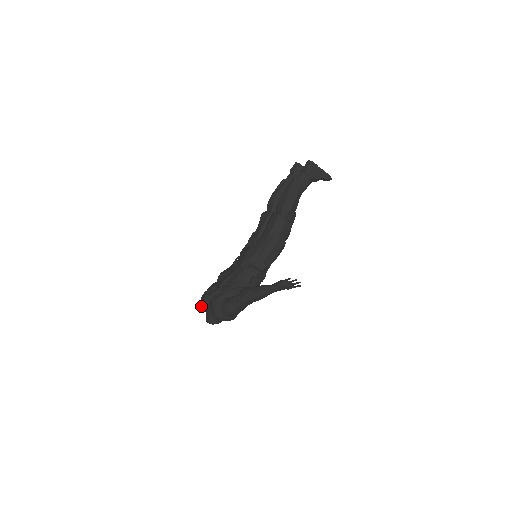
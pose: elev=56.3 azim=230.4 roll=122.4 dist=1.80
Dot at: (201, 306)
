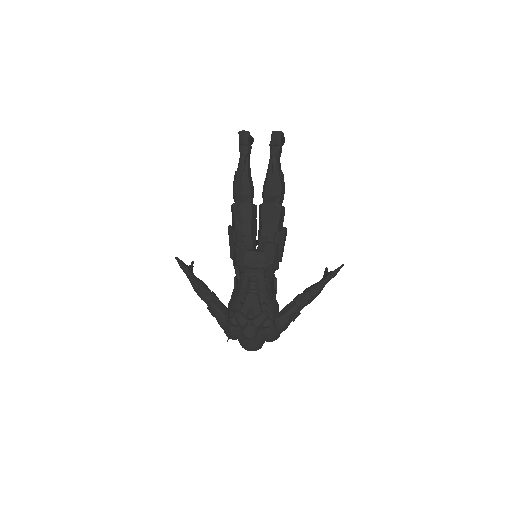
Dot at: (227, 340)
